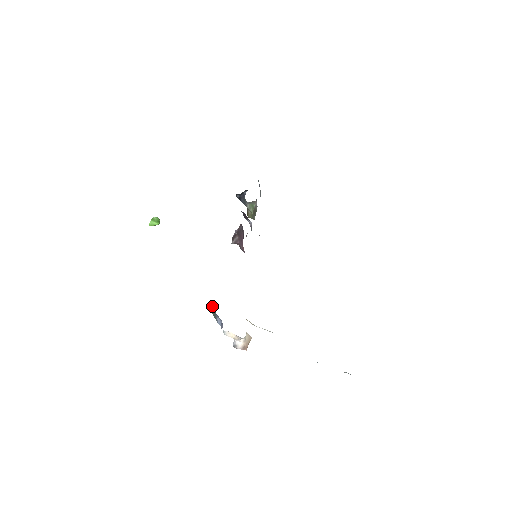
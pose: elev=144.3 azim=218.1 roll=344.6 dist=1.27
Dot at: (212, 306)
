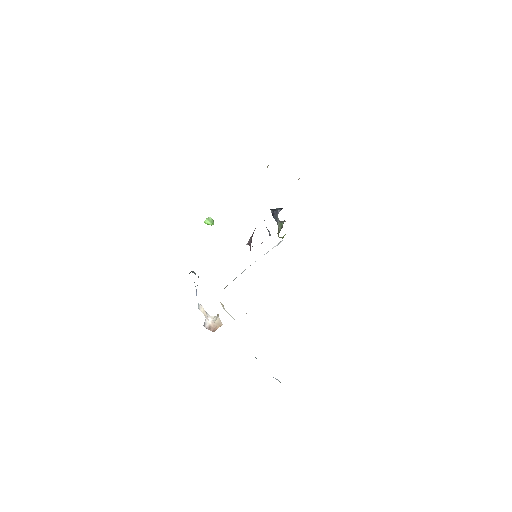
Dot at: occluded
